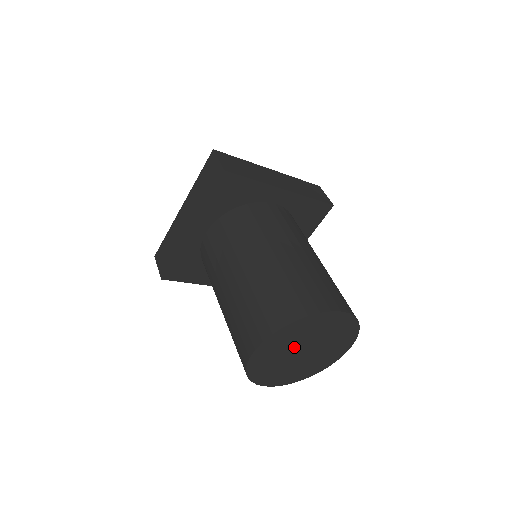
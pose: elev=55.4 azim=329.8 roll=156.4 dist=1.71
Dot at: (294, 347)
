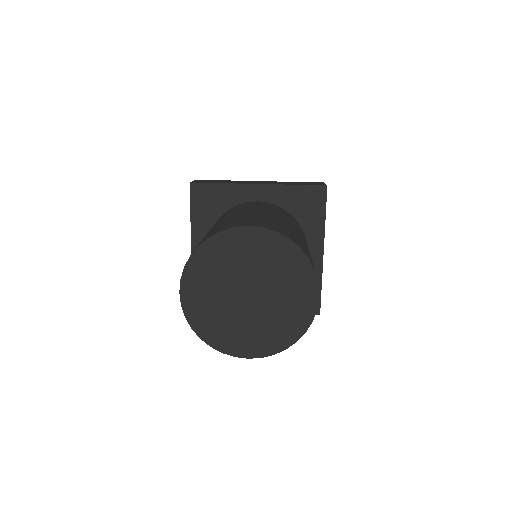
Dot at: (229, 287)
